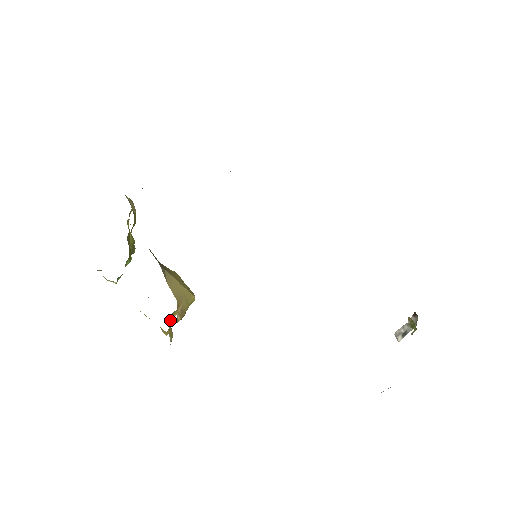
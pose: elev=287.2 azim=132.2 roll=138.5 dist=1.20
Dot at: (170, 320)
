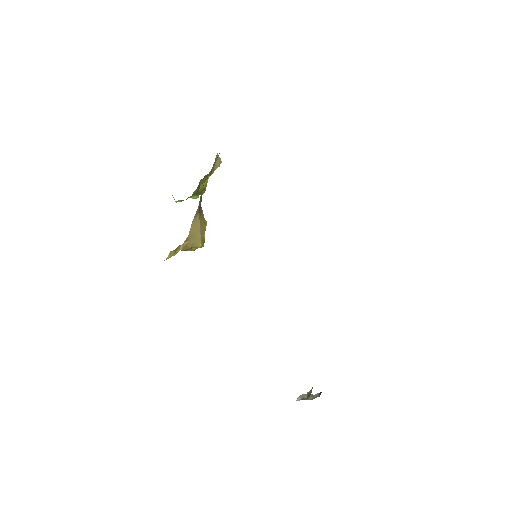
Dot at: (179, 247)
